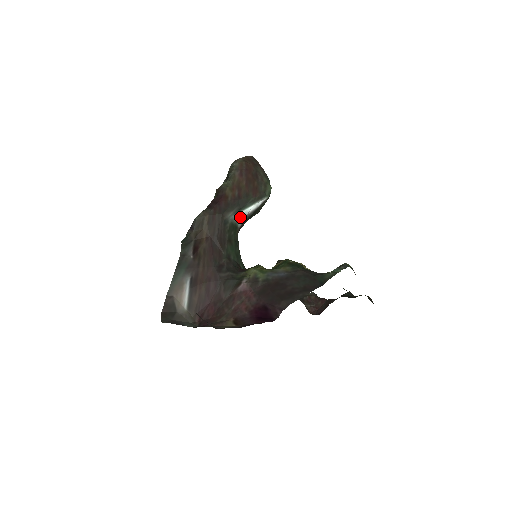
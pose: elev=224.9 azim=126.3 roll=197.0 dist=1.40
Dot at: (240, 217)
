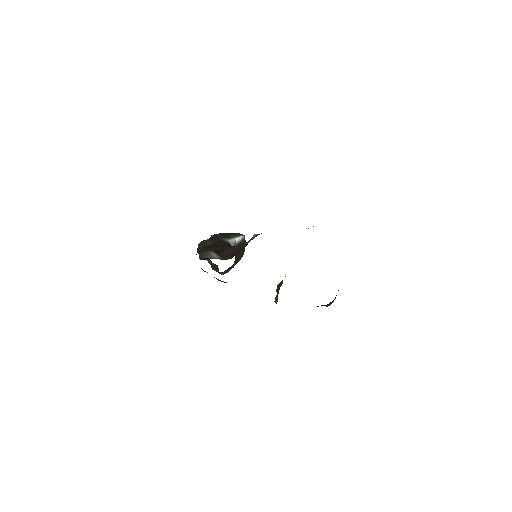
Dot at: (231, 242)
